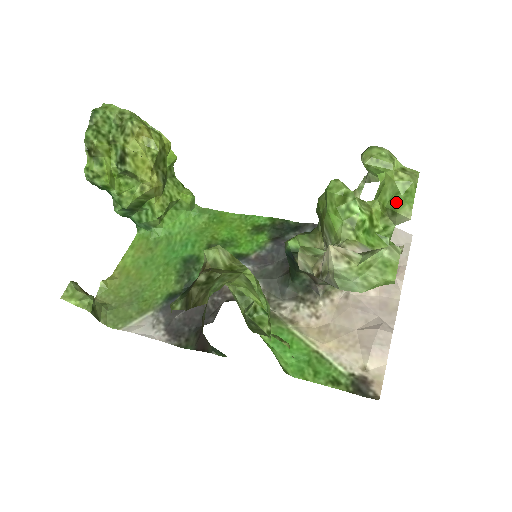
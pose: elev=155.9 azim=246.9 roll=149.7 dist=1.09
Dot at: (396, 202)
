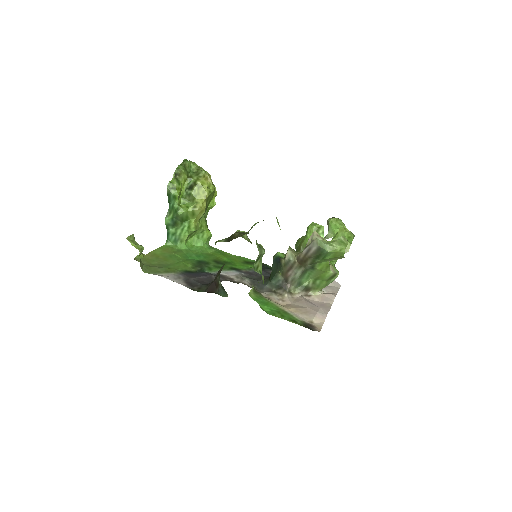
Dot at: occluded
